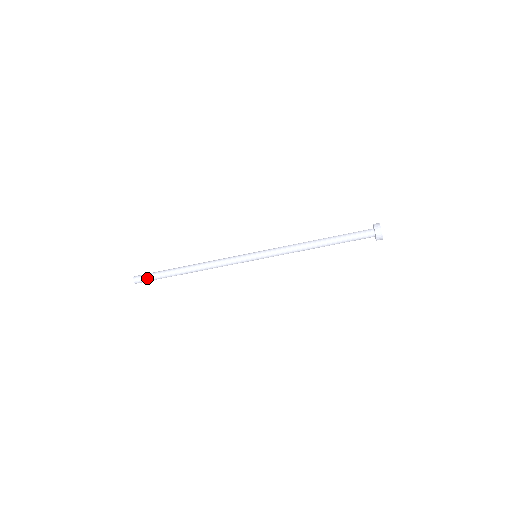
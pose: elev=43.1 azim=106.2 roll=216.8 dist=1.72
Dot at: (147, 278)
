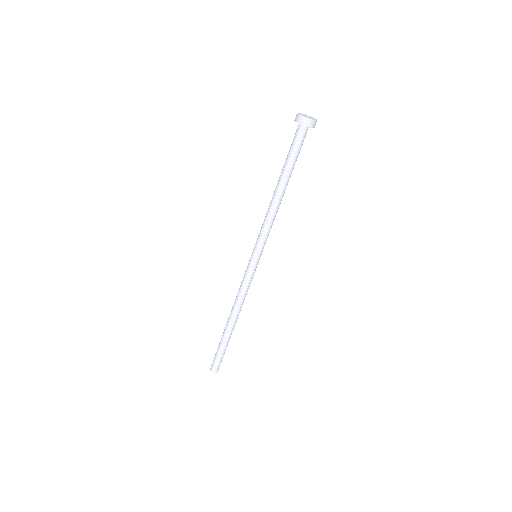
Dot at: (215, 359)
